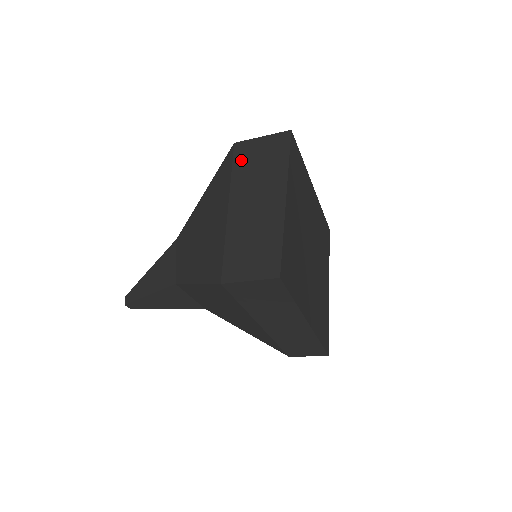
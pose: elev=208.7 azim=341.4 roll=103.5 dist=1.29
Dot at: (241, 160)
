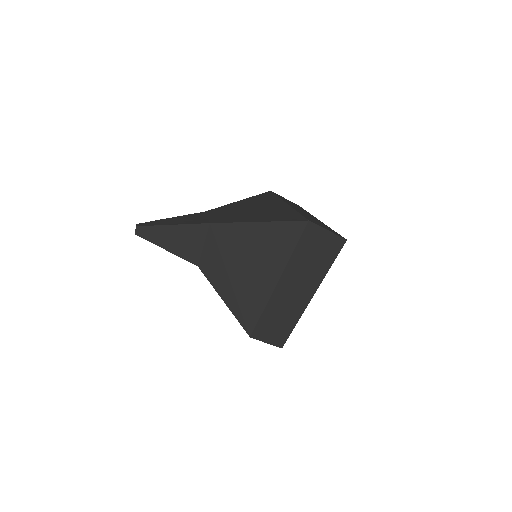
Dot at: (305, 244)
